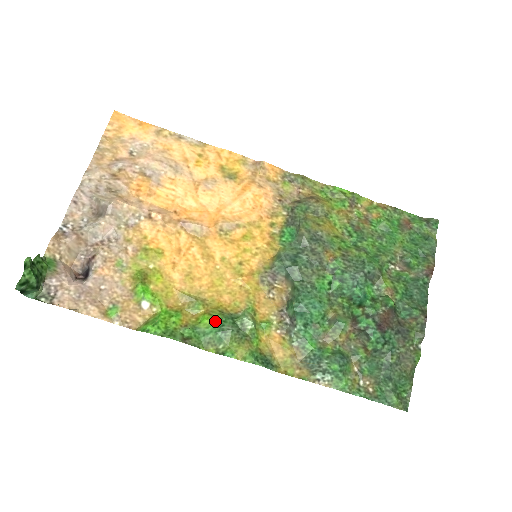
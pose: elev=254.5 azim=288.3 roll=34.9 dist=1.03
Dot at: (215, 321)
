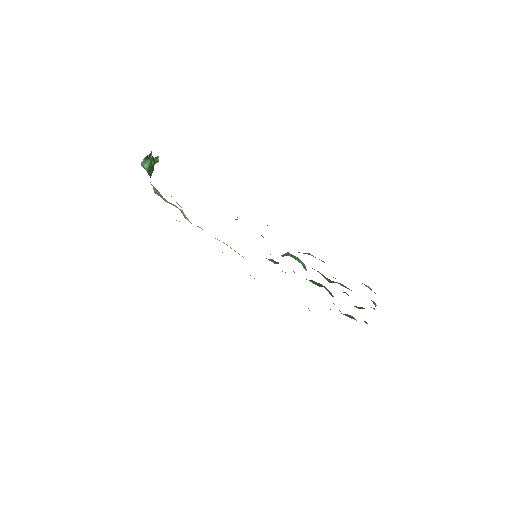
Dot at: occluded
